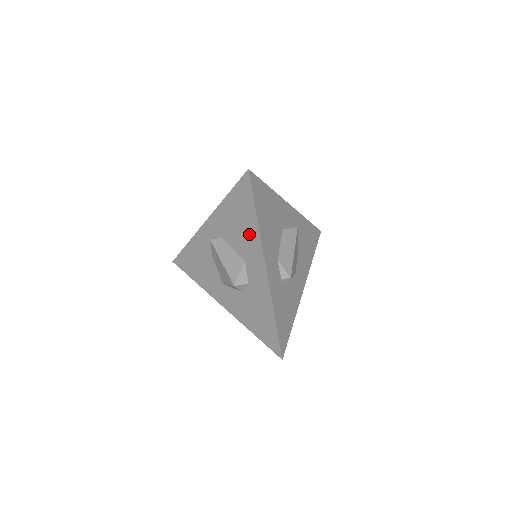
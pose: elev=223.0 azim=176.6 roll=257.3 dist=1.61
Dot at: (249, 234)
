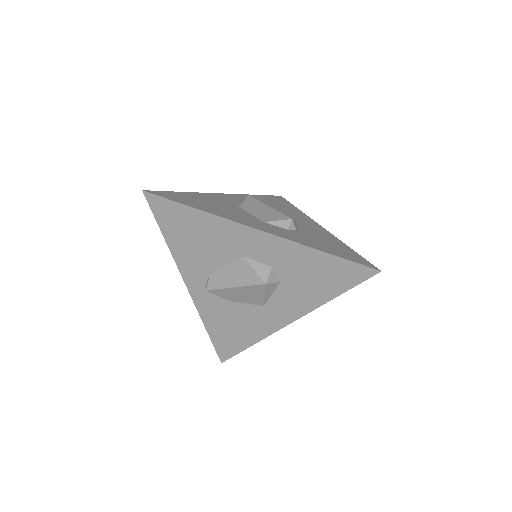
Dot at: (214, 232)
